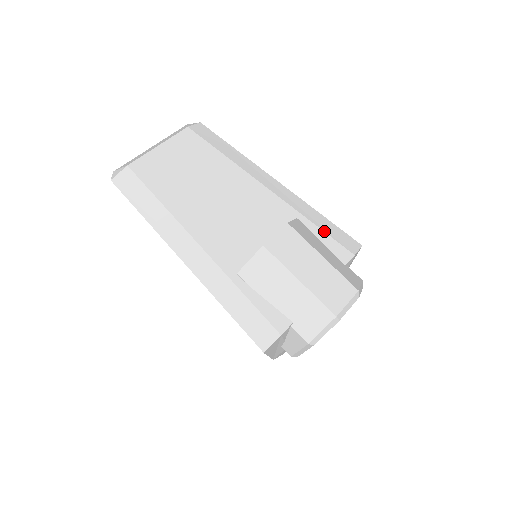
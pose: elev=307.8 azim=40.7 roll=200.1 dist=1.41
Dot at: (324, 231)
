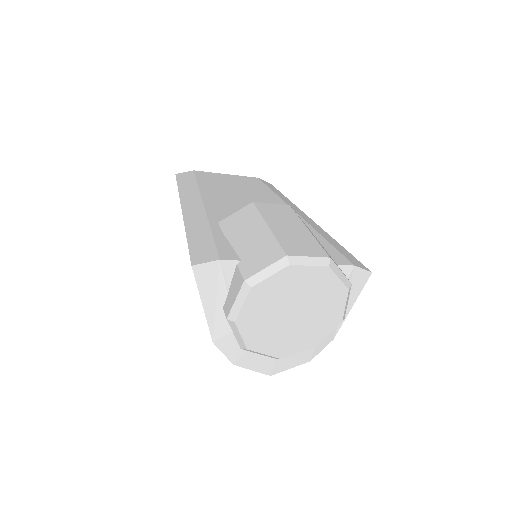
Dot at: (332, 244)
